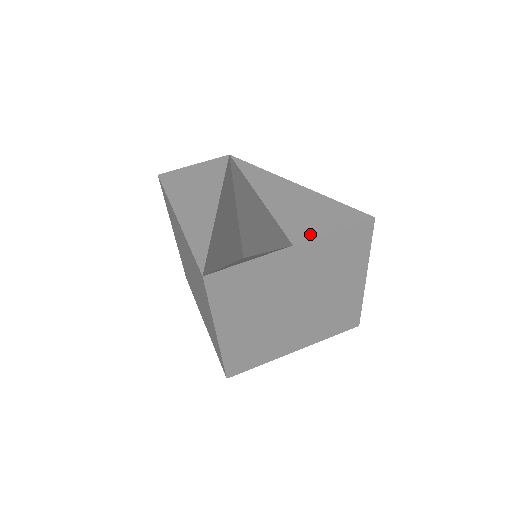
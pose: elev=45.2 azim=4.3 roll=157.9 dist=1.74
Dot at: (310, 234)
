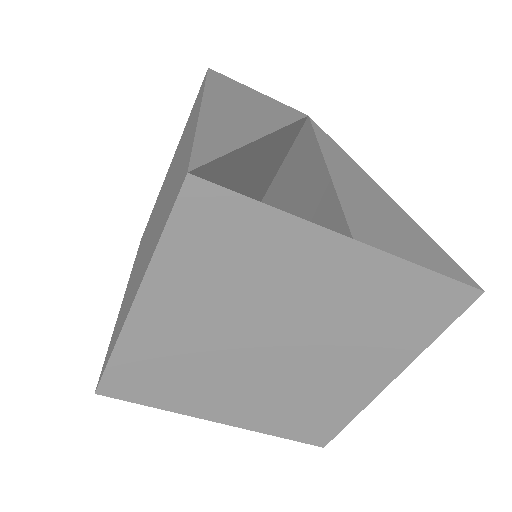
Dot at: (384, 244)
